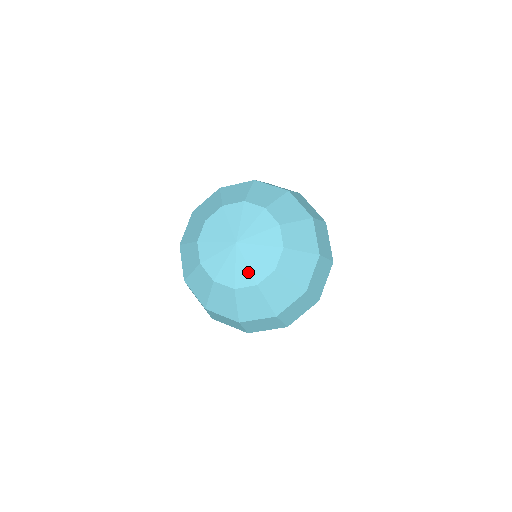
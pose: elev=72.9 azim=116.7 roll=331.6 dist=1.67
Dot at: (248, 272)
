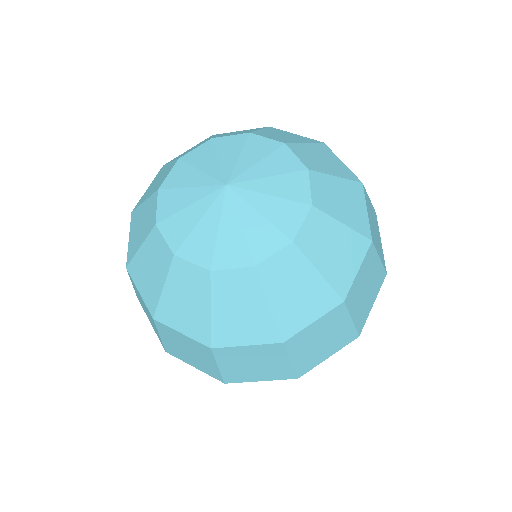
Dot at: (241, 240)
